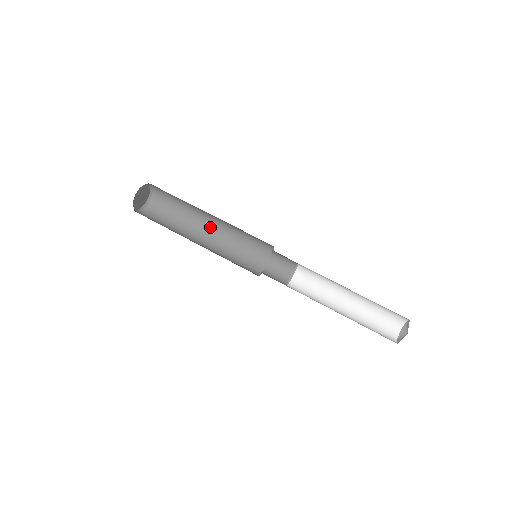
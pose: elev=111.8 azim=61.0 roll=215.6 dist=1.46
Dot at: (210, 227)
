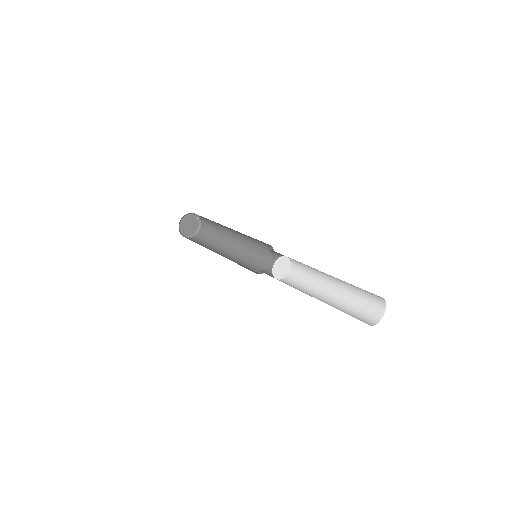
Dot at: (234, 242)
